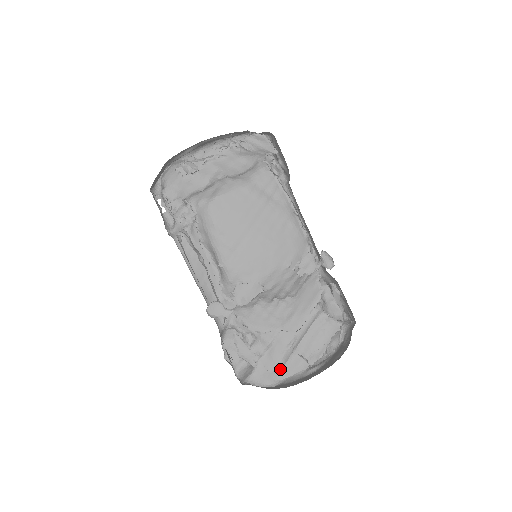
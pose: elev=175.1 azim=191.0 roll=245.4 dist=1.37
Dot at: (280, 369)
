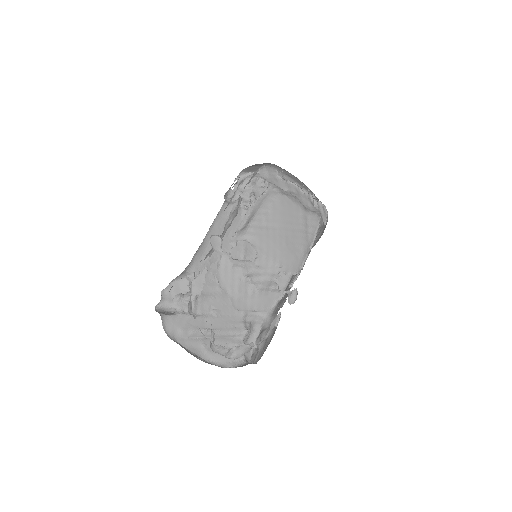
Dot at: (184, 335)
